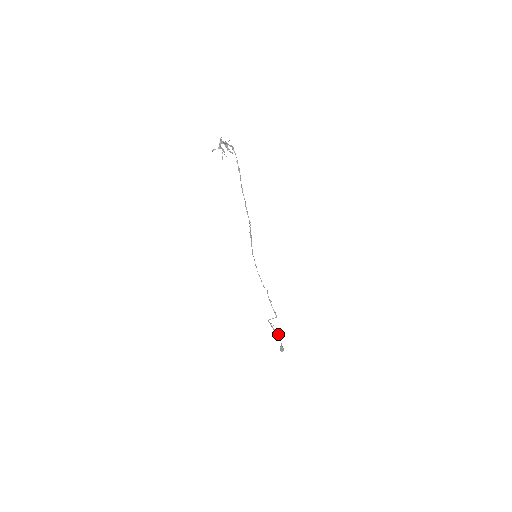
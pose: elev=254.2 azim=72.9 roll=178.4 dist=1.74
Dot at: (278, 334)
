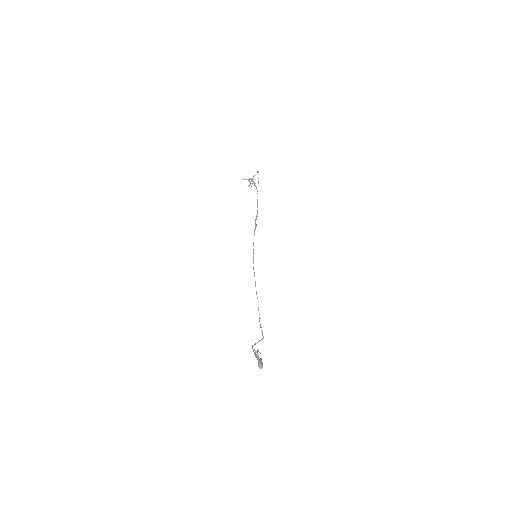
Dot at: occluded
